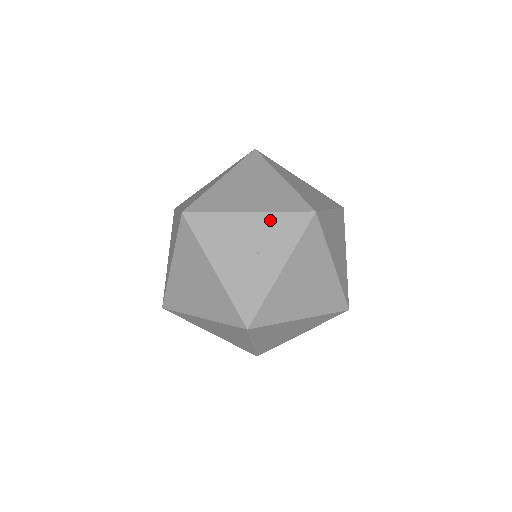
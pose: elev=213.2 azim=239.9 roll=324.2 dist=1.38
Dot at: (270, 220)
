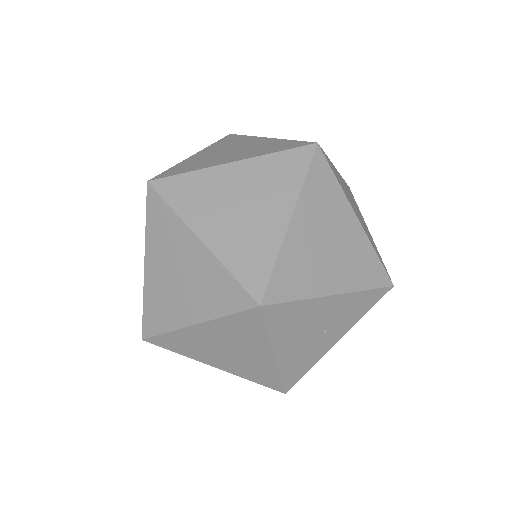
Dot at: (351, 300)
